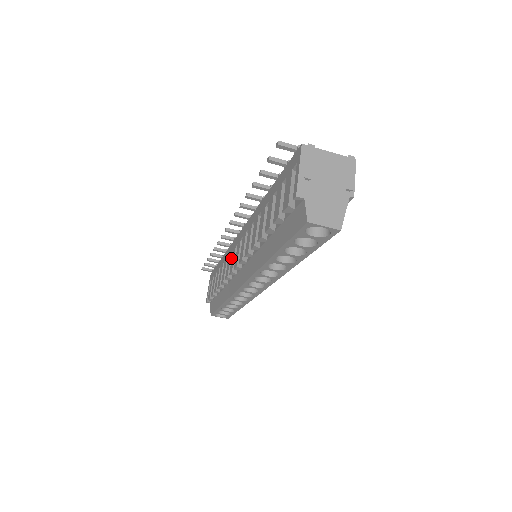
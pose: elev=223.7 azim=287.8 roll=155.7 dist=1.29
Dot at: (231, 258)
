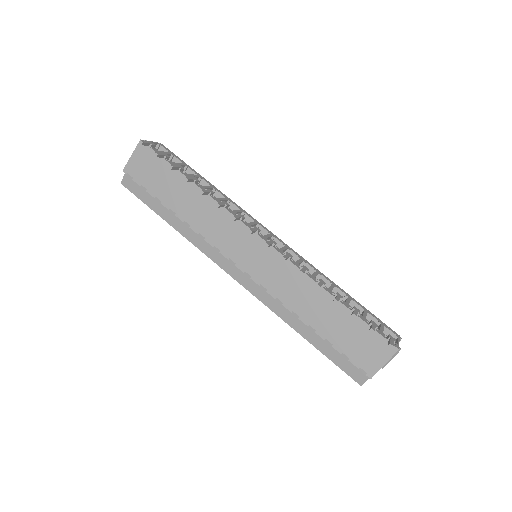
Dot at: (225, 230)
